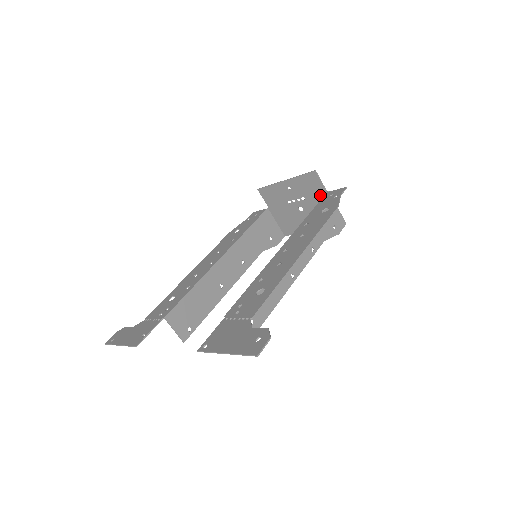
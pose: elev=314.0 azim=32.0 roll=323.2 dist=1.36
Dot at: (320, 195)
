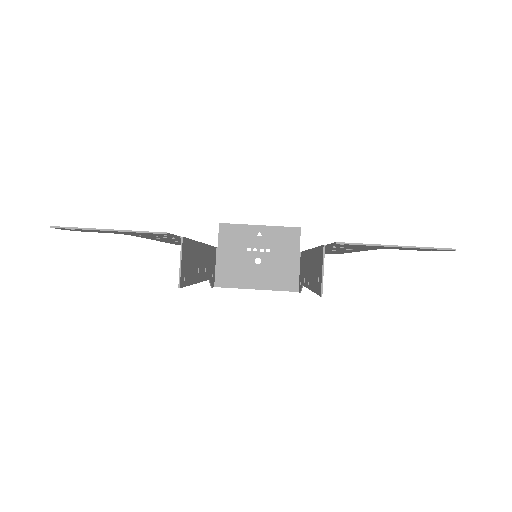
Dot at: (290, 253)
